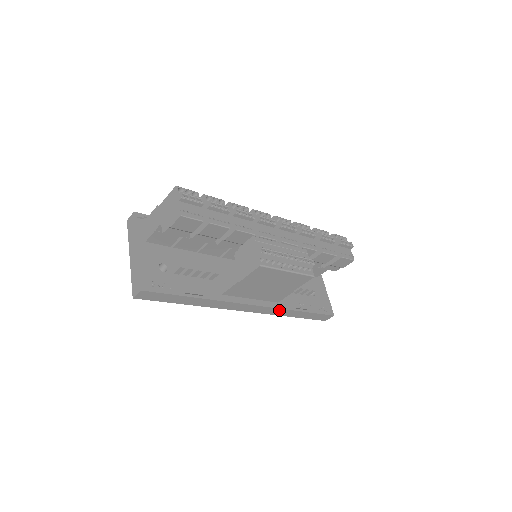
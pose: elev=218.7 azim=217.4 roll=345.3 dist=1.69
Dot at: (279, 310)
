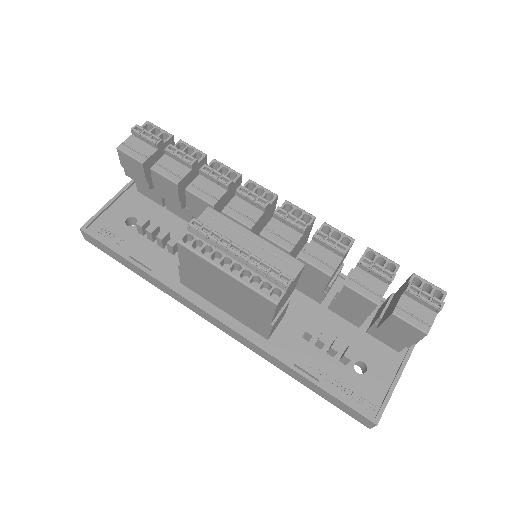
Dot at: (263, 351)
